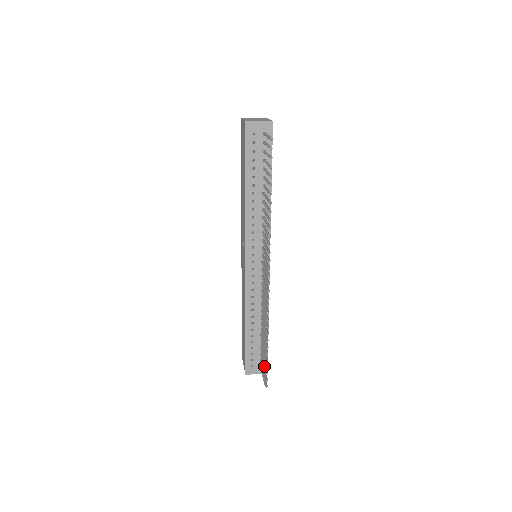
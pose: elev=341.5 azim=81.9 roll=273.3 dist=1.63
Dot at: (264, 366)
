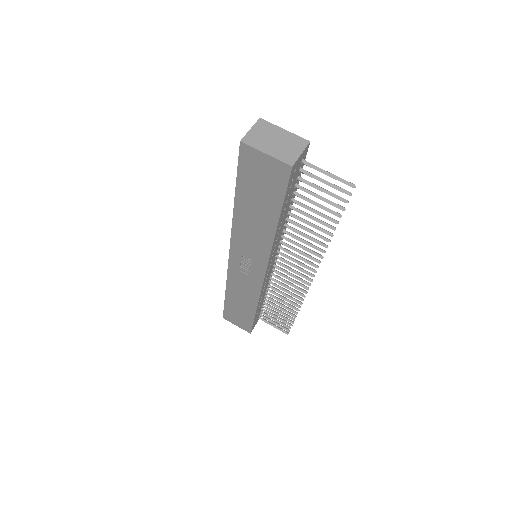
Dot at: (281, 323)
